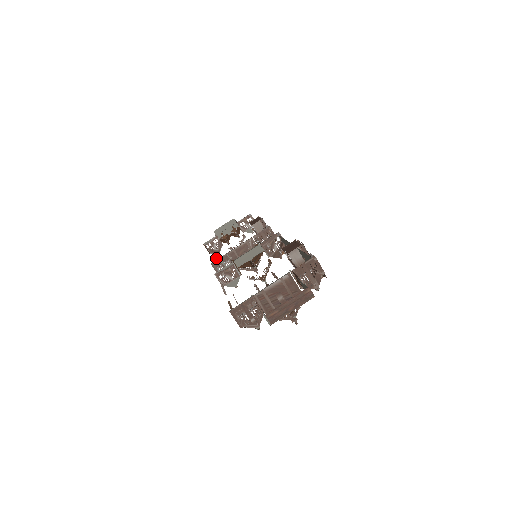
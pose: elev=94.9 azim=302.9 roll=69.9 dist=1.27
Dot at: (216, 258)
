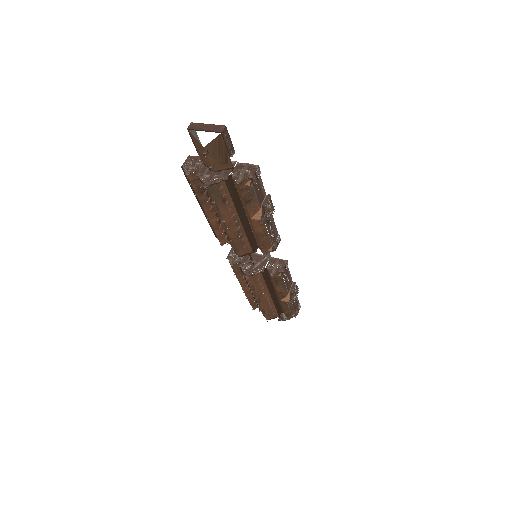
Dot at: (247, 298)
